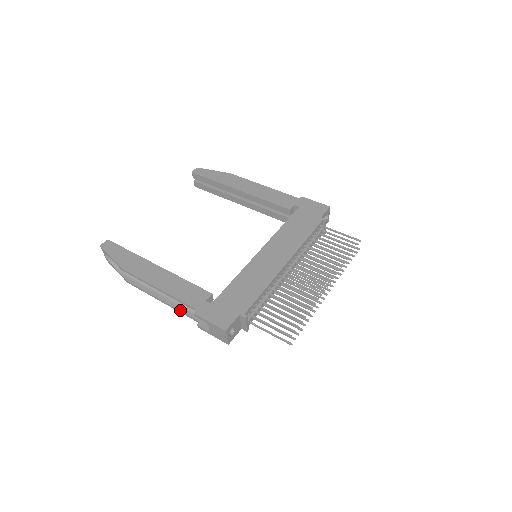
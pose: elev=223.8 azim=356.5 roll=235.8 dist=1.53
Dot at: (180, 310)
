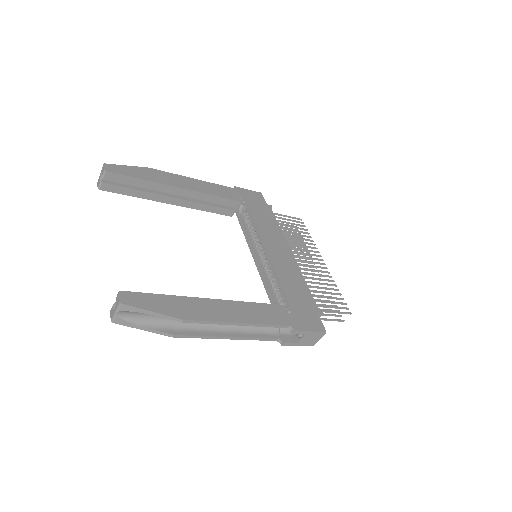
Dot at: (256, 337)
